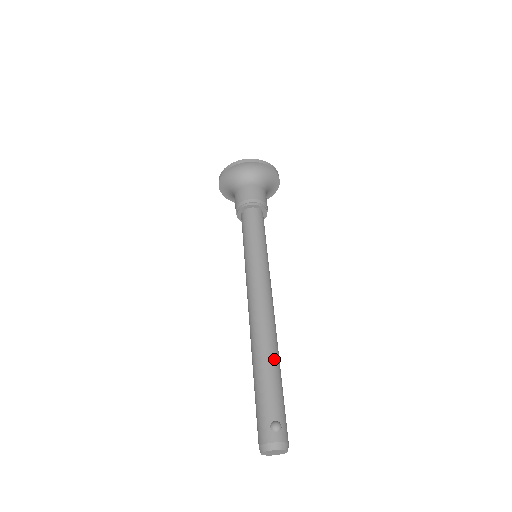
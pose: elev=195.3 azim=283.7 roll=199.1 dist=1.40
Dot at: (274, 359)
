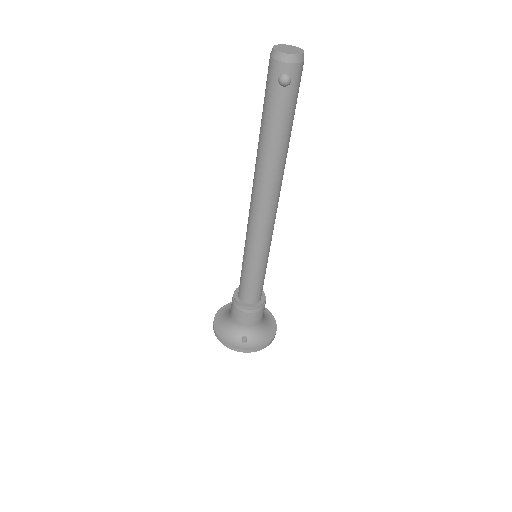
Dot at: occluded
